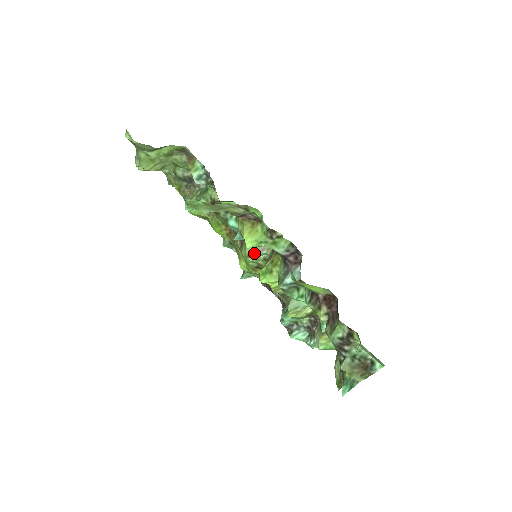
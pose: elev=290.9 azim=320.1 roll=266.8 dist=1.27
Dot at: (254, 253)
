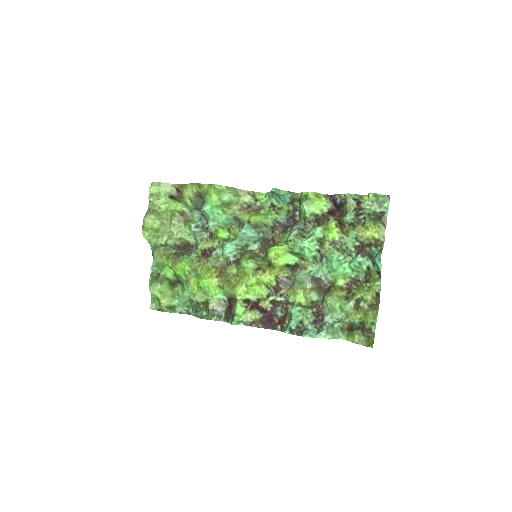
Dot at: (253, 256)
